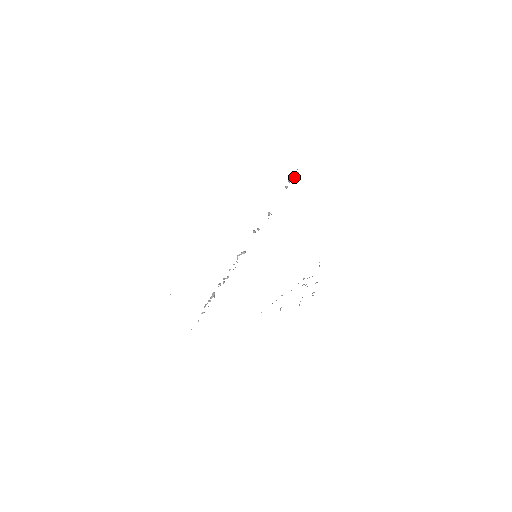
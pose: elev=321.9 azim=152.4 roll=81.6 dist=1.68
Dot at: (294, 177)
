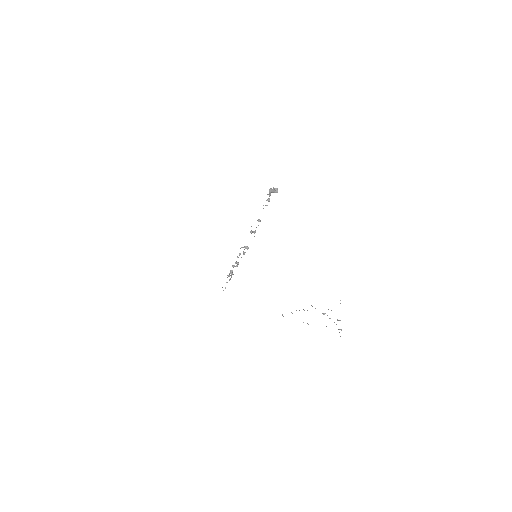
Dot at: (273, 192)
